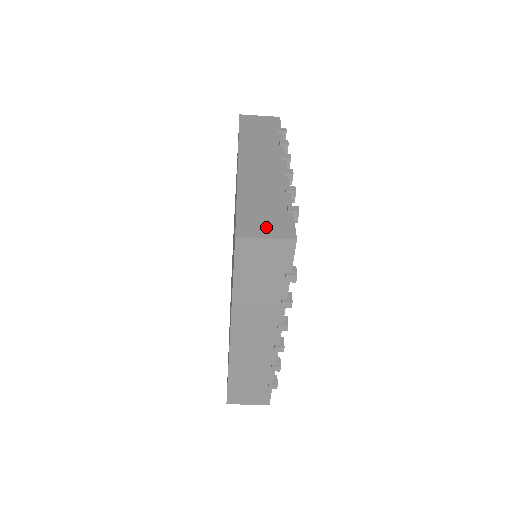
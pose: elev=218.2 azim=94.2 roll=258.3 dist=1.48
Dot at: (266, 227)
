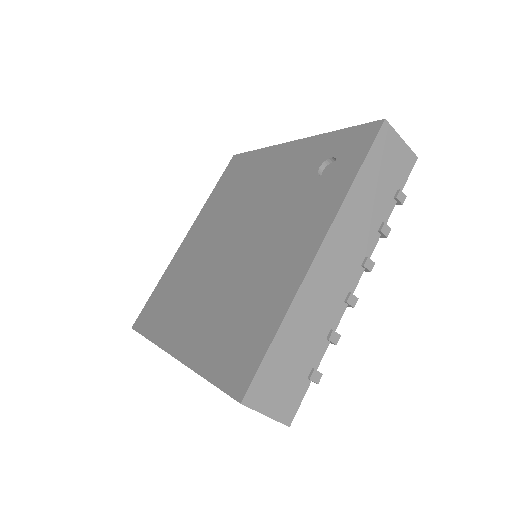
Dot at: (276, 397)
